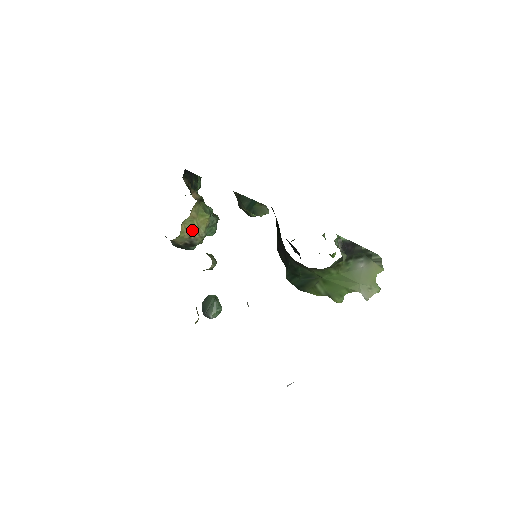
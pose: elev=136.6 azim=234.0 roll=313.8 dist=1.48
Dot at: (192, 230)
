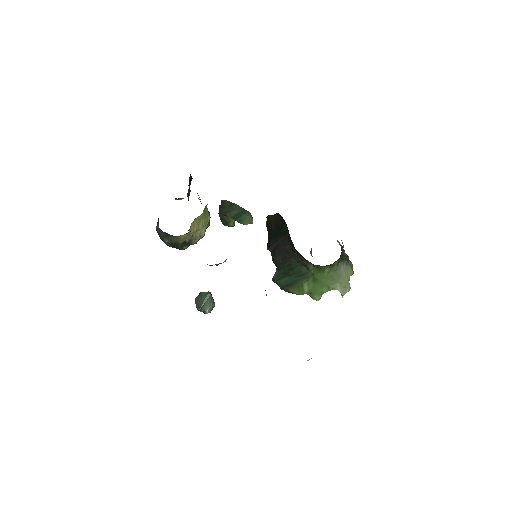
Dot at: (197, 229)
